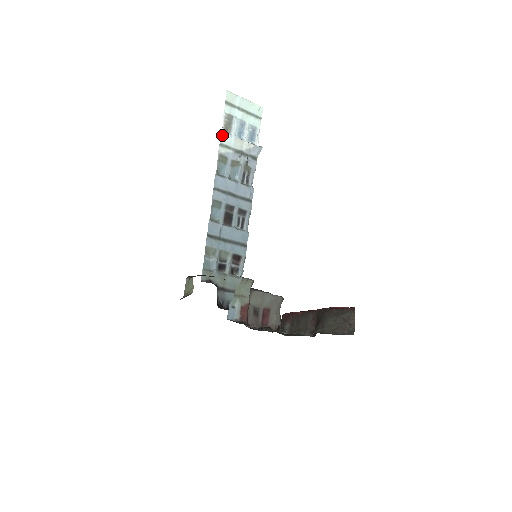
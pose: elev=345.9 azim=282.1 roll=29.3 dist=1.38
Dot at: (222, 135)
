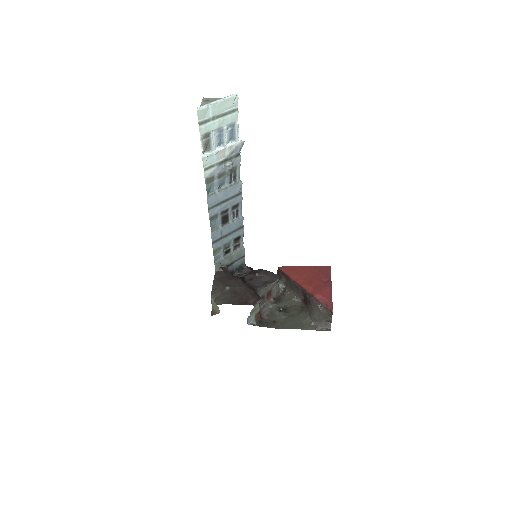
Dot at: (204, 160)
